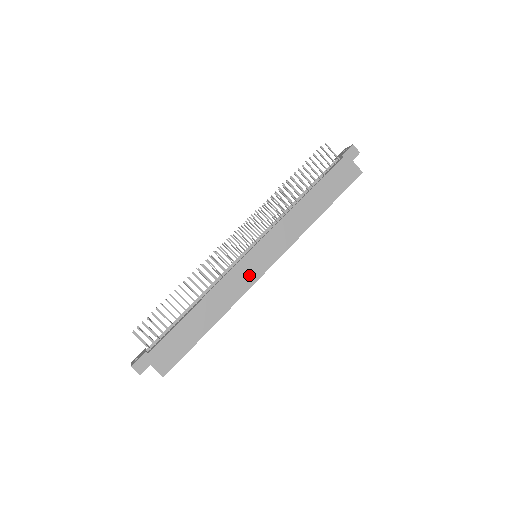
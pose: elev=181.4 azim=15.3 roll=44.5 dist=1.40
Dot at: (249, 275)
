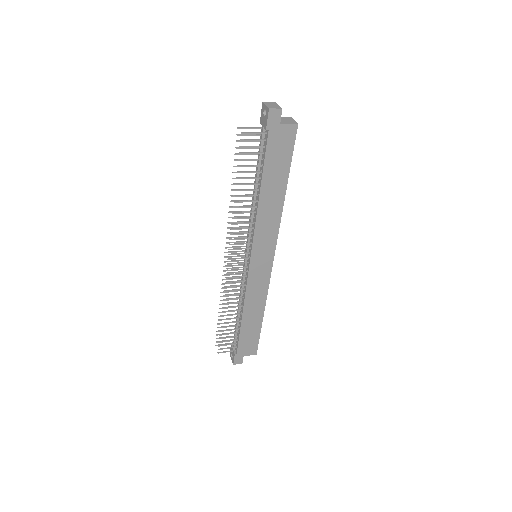
Dot at: (262, 276)
